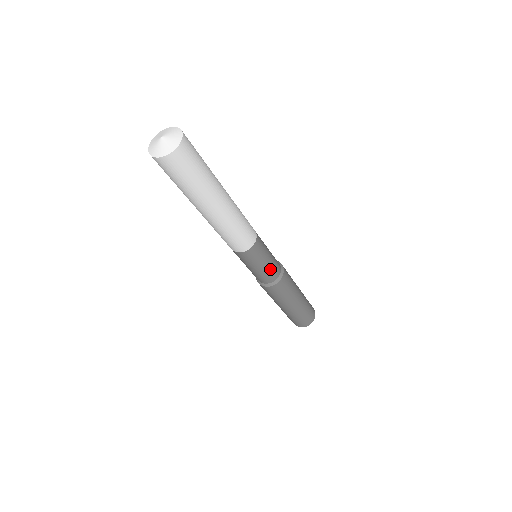
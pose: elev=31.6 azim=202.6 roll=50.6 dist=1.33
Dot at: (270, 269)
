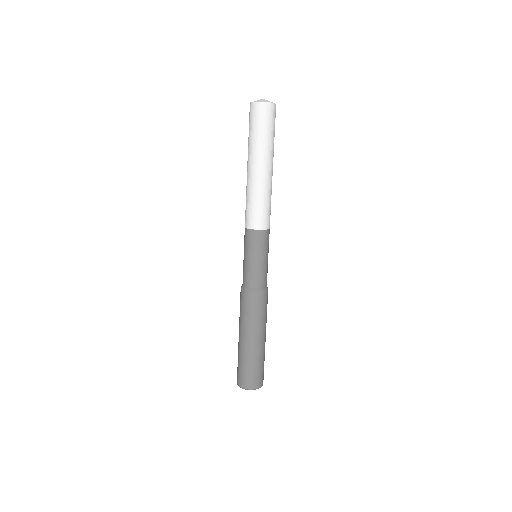
Dot at: (267, 269)
